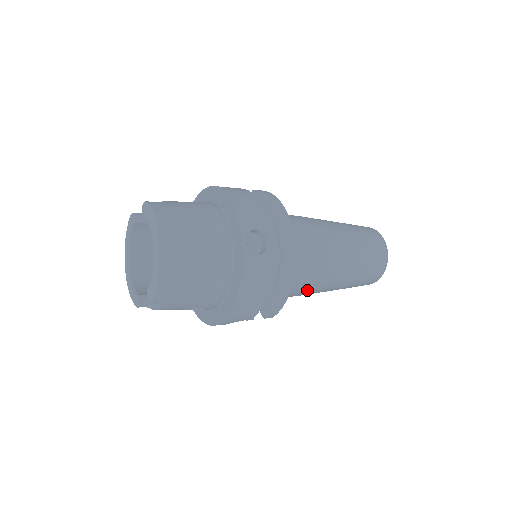
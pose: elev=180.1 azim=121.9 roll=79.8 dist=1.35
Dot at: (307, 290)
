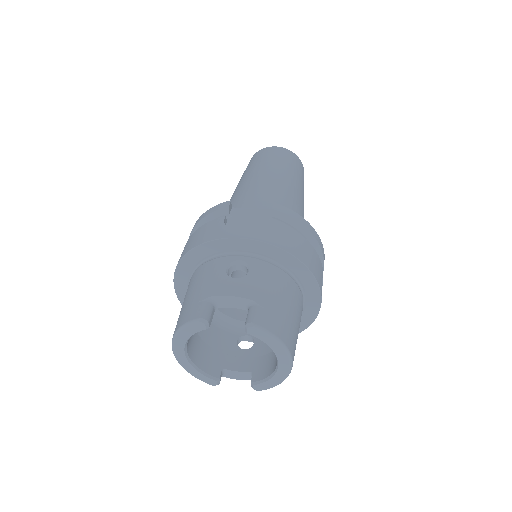
Dot at: occluded
